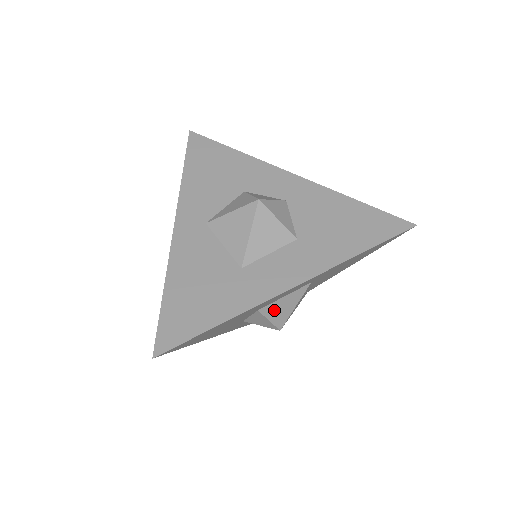
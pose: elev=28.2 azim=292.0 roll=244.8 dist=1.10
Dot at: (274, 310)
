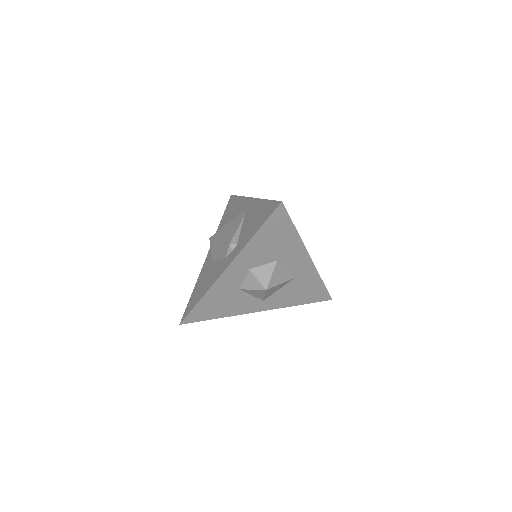
Dot at: (278, 271)
